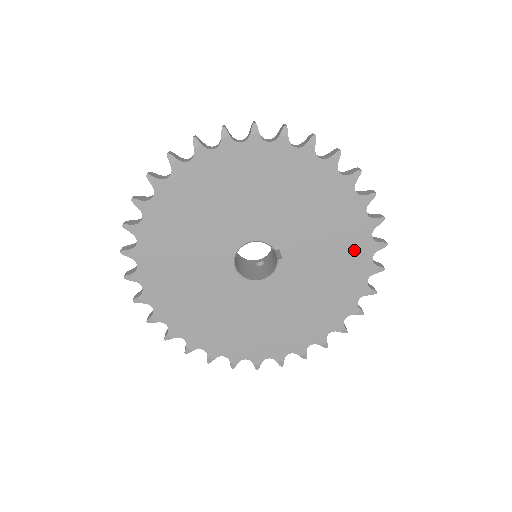
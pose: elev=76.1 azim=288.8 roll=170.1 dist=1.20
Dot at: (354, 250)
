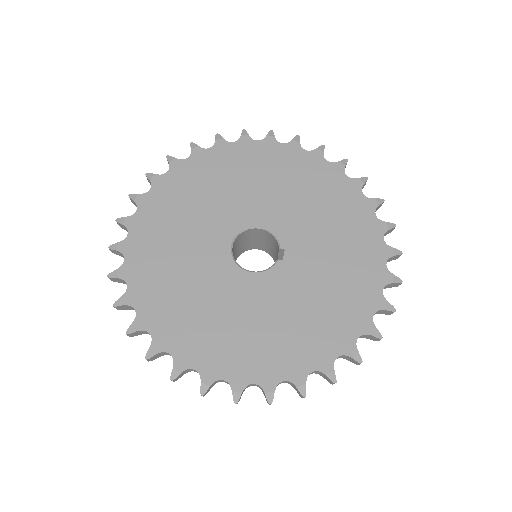
Dot at: (358, 294)
